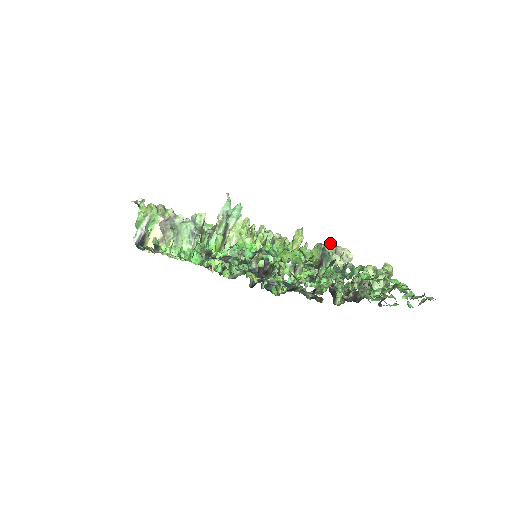
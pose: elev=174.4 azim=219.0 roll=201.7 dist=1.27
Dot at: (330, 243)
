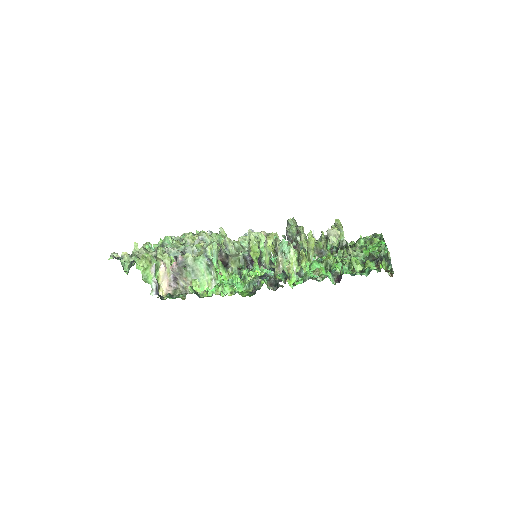
Dot at: (290, 218)
